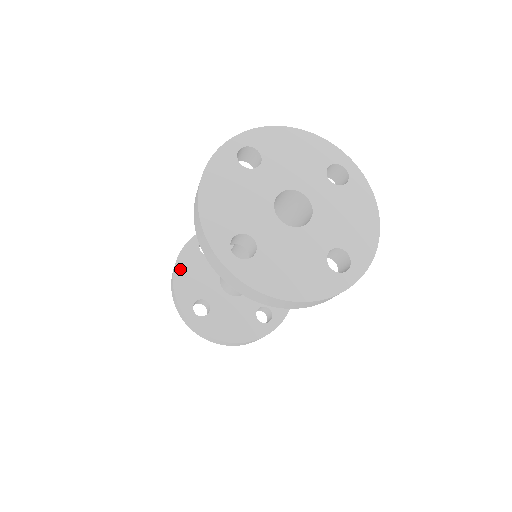
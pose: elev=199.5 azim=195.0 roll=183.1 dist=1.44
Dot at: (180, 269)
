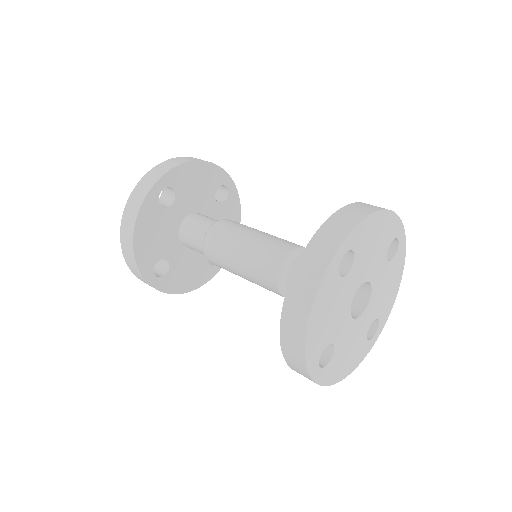
Dot at: (140, 231)
